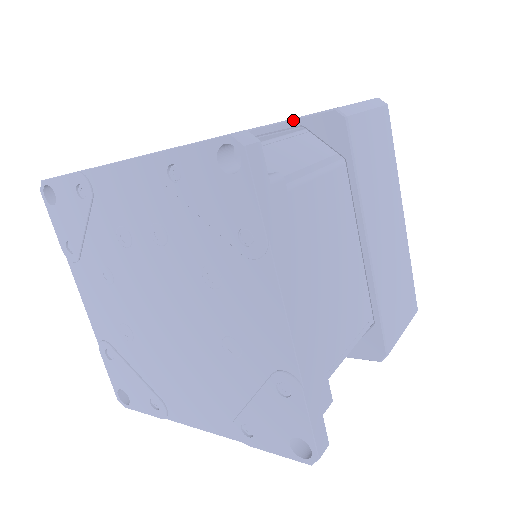
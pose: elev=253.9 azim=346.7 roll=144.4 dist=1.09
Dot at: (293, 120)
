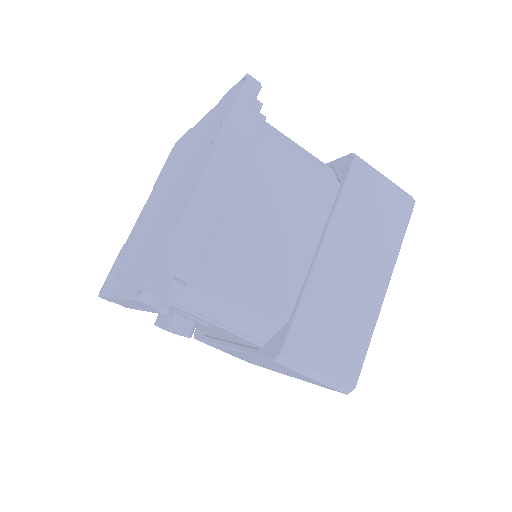
Dot at: (329, 162)
